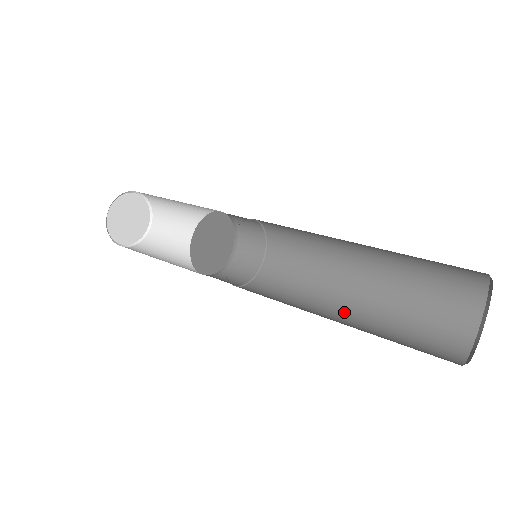
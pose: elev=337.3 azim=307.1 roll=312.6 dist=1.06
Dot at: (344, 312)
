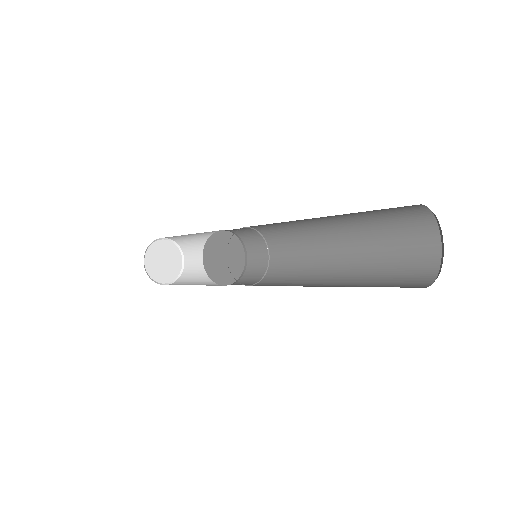
Dot at: occluded
